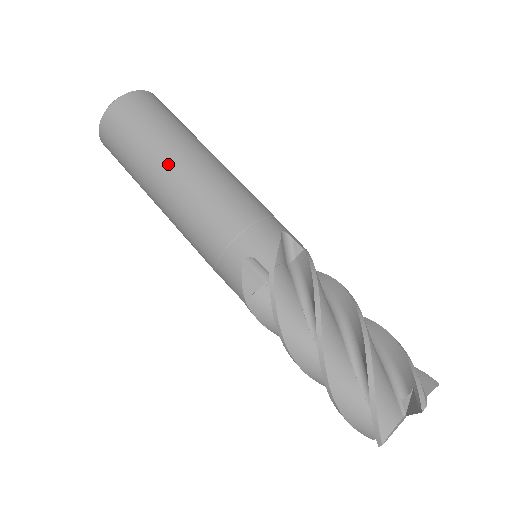
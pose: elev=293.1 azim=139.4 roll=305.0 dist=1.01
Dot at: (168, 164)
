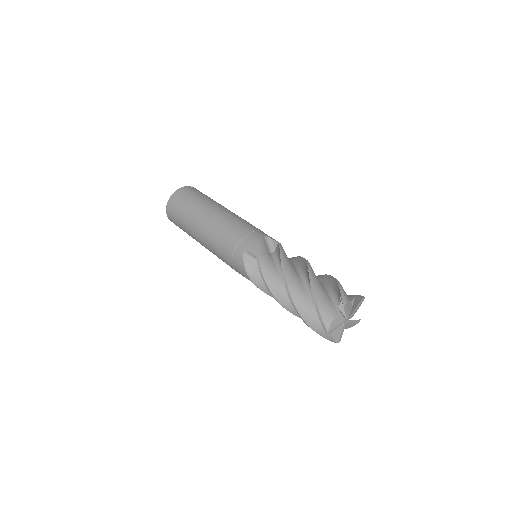
Dot at: (201, 218)
